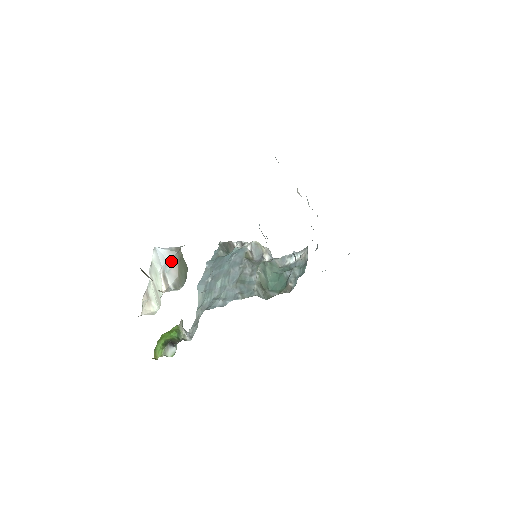
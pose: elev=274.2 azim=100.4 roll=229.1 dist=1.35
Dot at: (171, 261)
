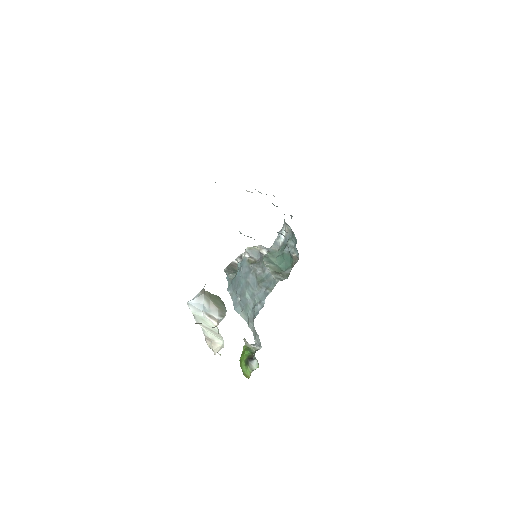
Dot at: (205, 302)
